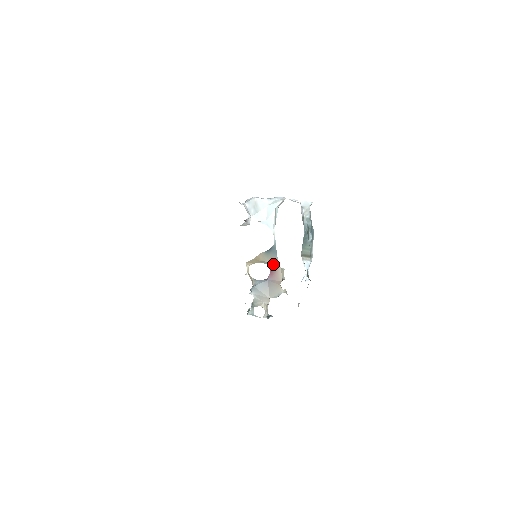
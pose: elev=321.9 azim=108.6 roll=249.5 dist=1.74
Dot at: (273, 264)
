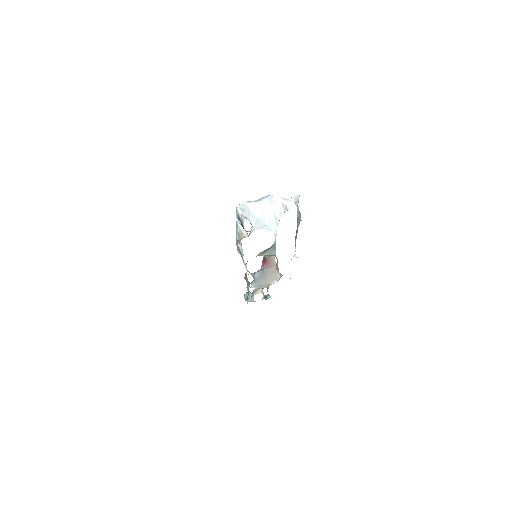
Dot at: (268, 256)
